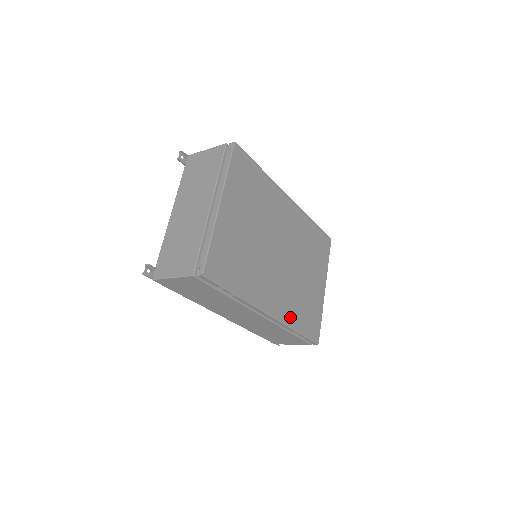
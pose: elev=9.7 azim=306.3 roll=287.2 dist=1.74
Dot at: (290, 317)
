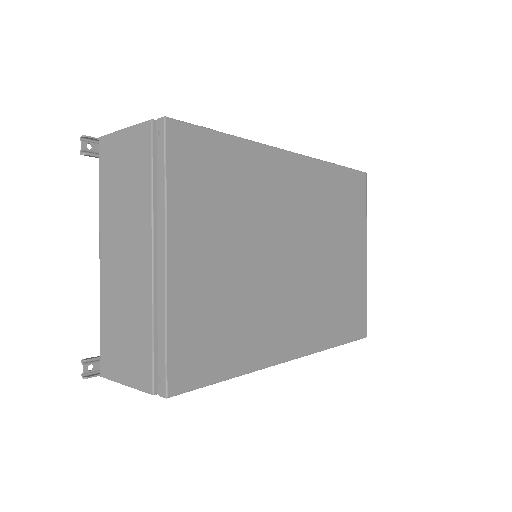
Dot at: (322, 336)
